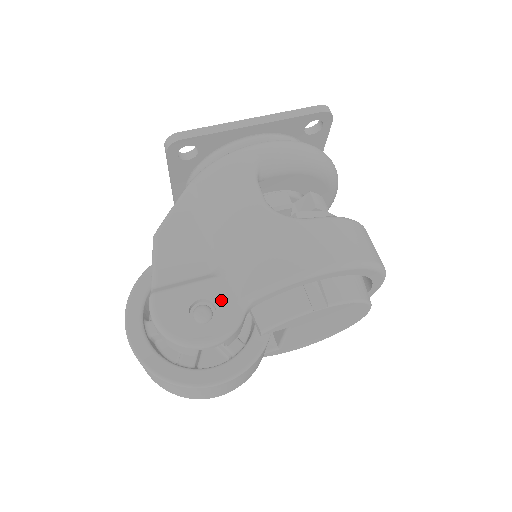
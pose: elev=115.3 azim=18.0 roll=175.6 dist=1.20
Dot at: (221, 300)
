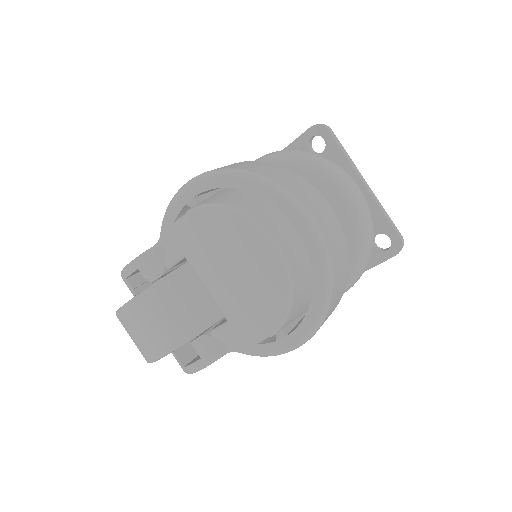
Dot at: occluded
